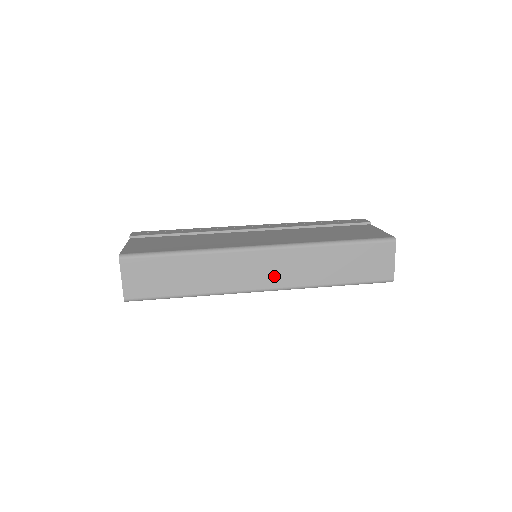
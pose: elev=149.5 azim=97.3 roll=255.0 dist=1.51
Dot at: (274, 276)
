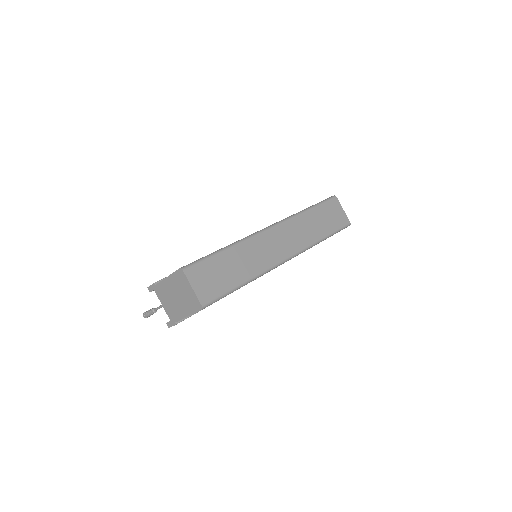
Dot at: (289, 245)
